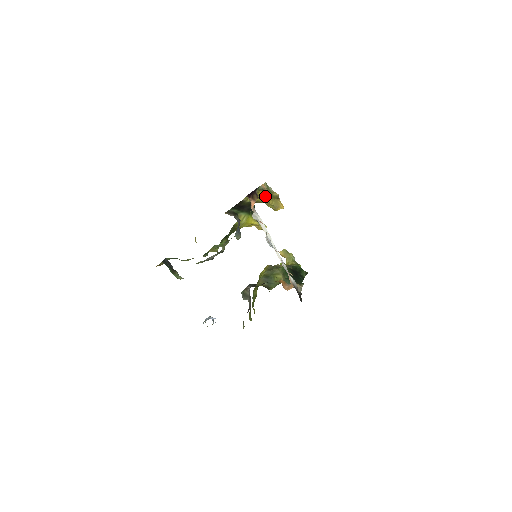
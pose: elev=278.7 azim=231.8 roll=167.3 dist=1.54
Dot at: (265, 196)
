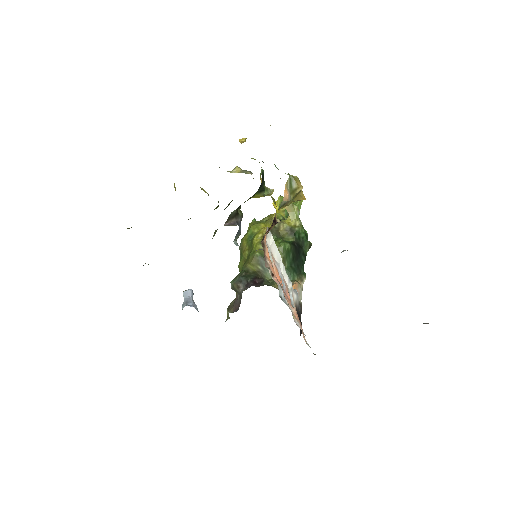
Dot at: (285, 205)
